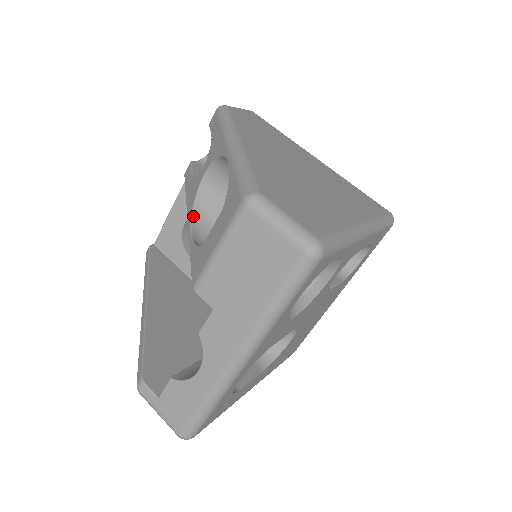
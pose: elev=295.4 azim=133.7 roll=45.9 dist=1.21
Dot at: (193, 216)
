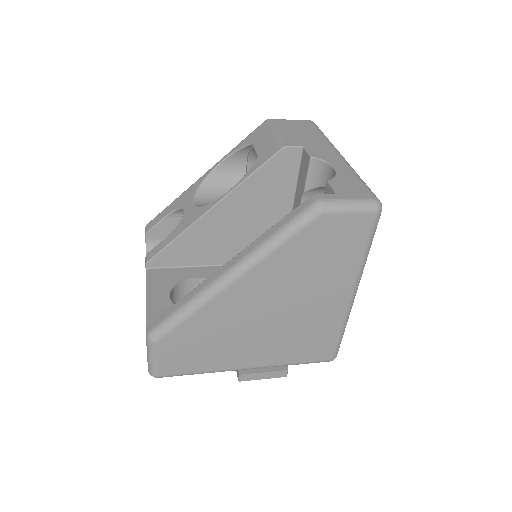
Dot at: (215, 201)
